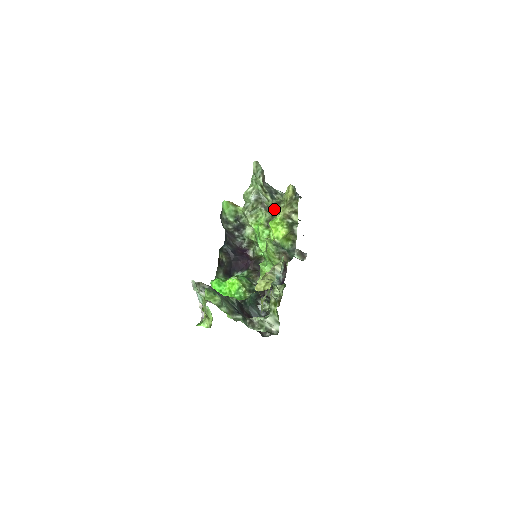
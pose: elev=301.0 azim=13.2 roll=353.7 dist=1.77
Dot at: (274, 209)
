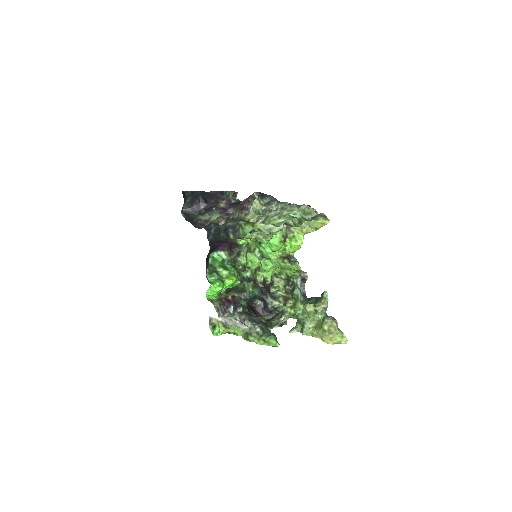
Dot at: (293, 226)
